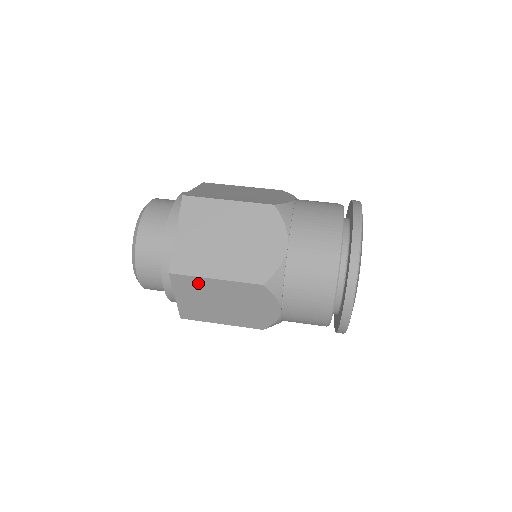
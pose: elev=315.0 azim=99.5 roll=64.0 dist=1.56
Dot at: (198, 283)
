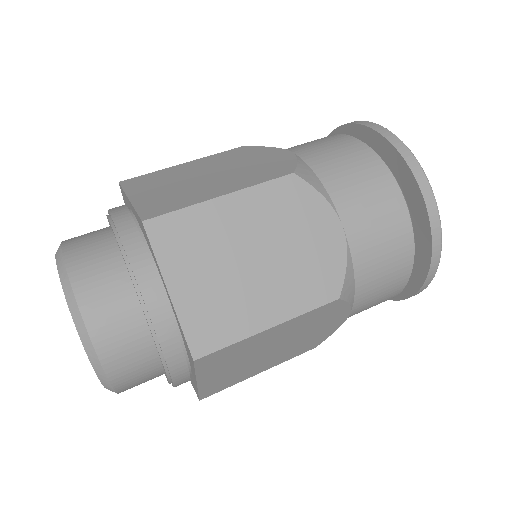
Dot at: (197, 223)
